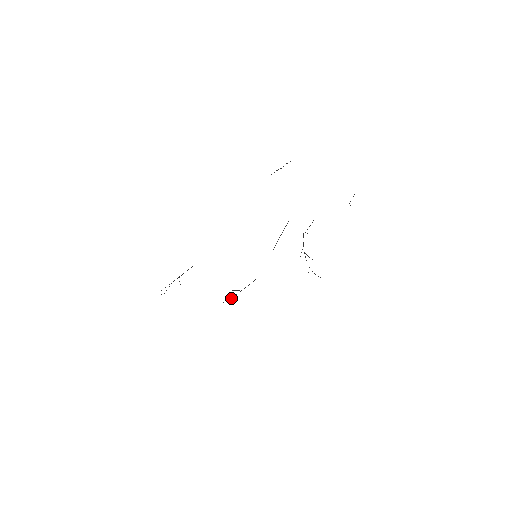
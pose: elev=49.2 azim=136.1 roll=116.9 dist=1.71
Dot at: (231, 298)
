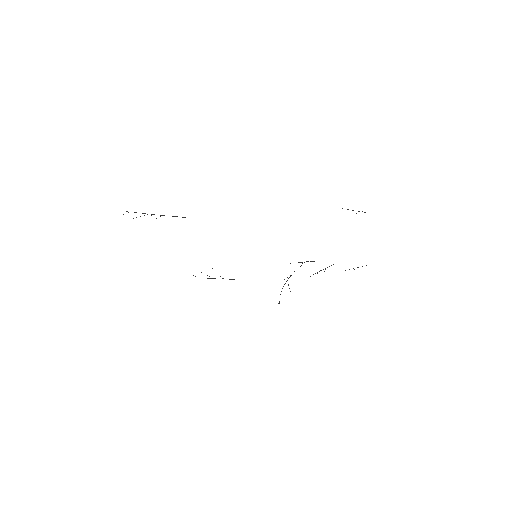
Dot at: occluded
